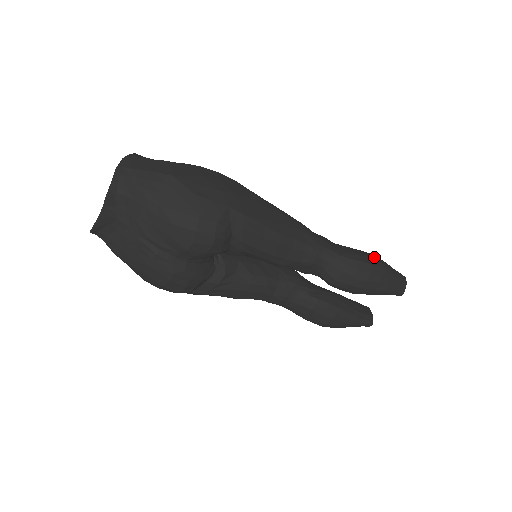
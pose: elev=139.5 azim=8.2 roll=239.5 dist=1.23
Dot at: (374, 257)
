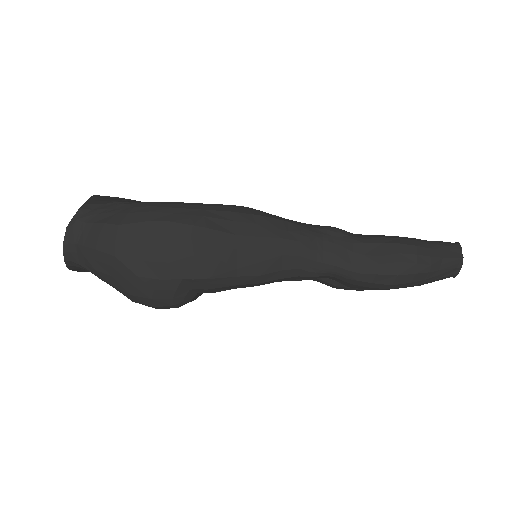
Dot at: (406, 256)
